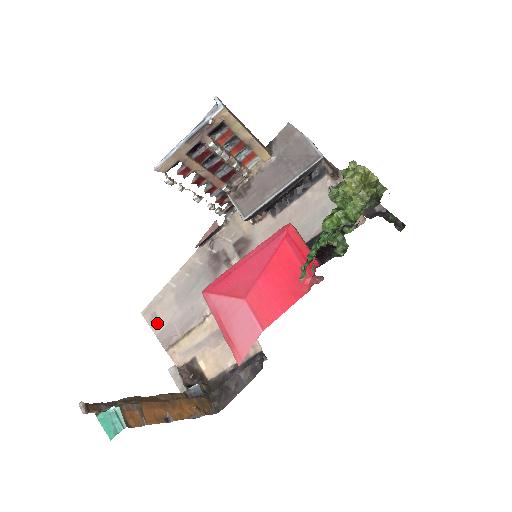
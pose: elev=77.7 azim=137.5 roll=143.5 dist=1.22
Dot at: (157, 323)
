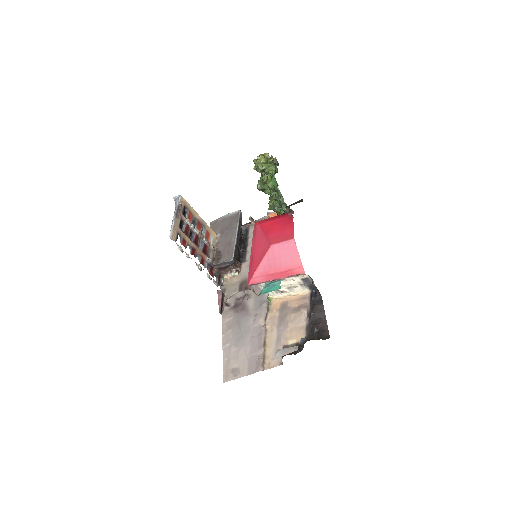
Dot at: (240, 370)
